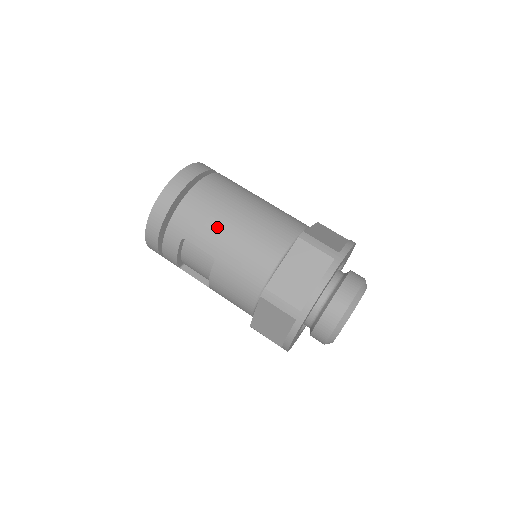
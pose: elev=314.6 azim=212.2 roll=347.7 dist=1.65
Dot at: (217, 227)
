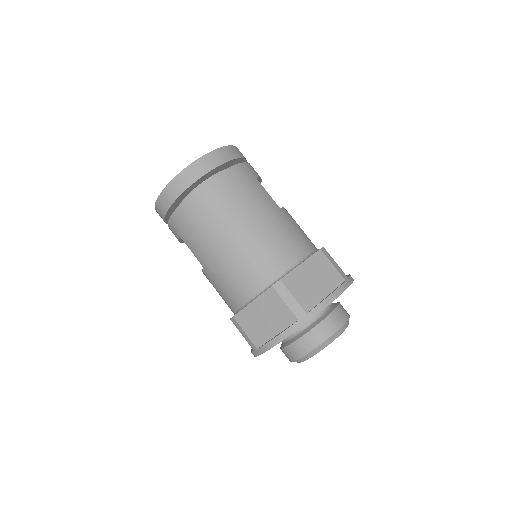
Dot at: (206, 244)
